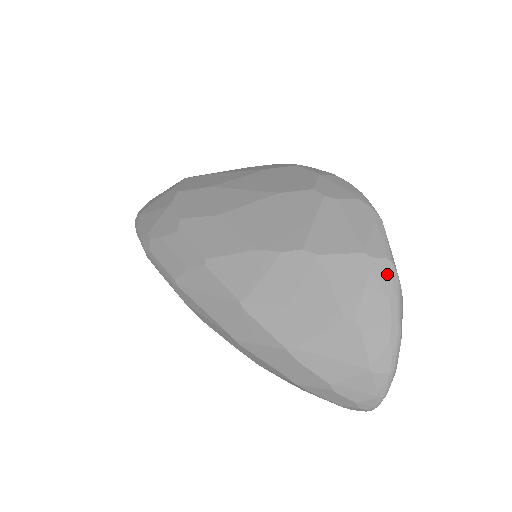
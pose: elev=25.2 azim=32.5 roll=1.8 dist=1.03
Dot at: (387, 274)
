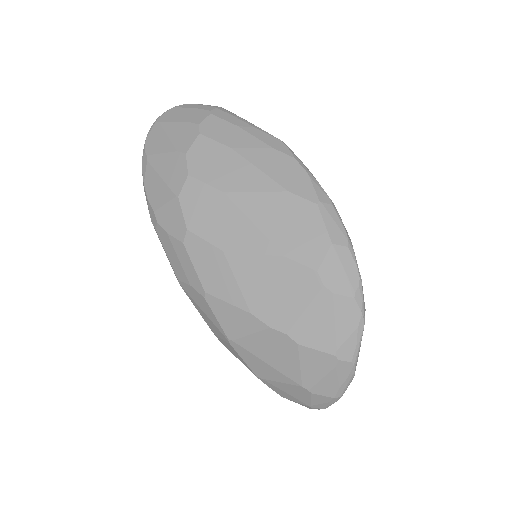
Dot at: (346, 371)
